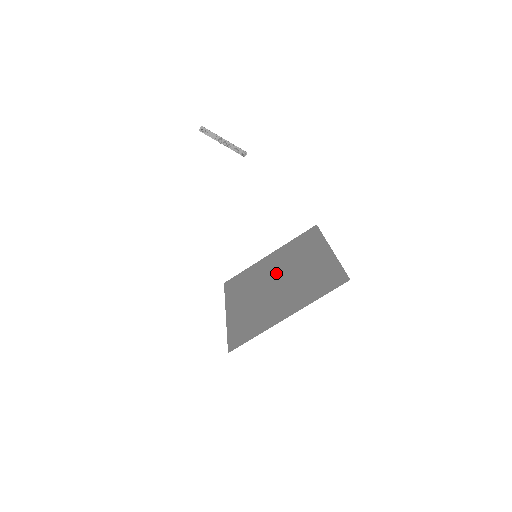
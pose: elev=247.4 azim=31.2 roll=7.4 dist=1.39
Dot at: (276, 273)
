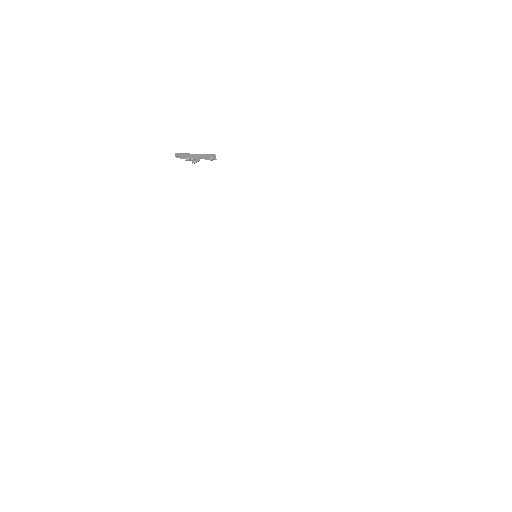
Dot at: occluded
